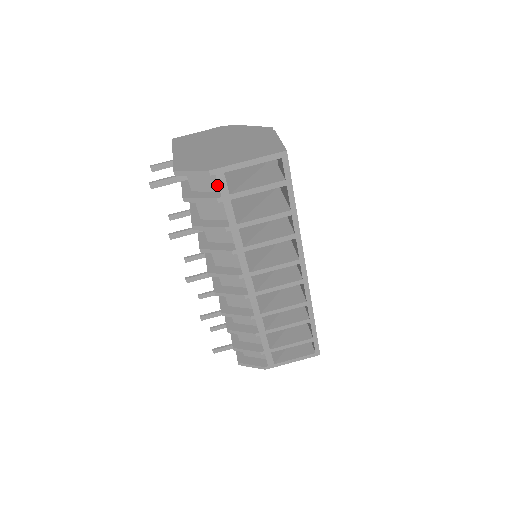
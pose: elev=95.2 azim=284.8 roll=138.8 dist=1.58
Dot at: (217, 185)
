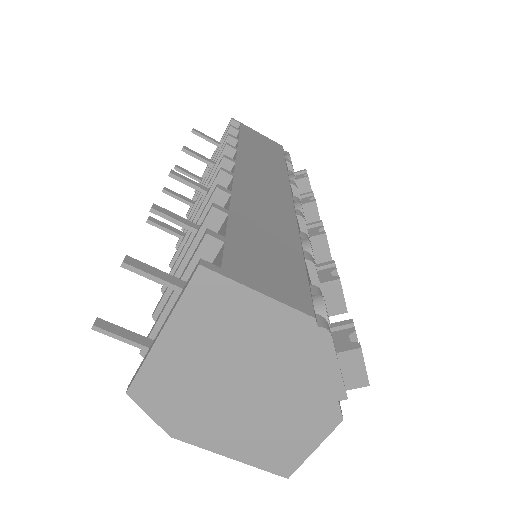
Dot at: occluded
